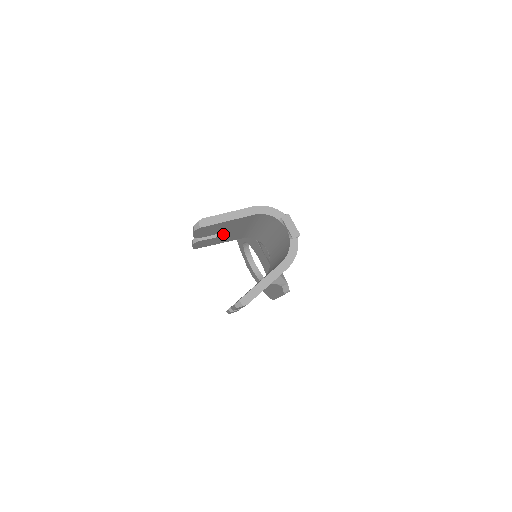
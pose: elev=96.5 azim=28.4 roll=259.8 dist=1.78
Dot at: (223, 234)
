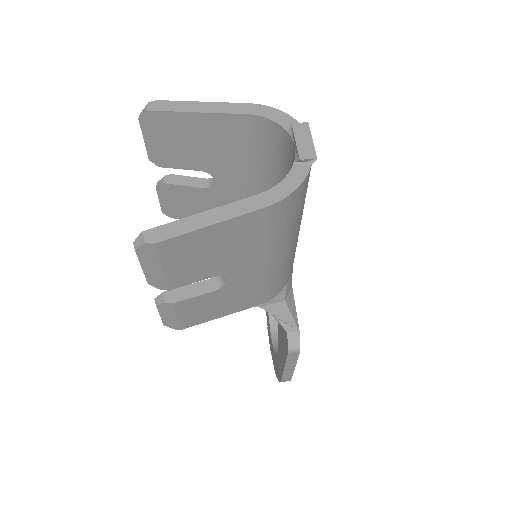
Dot at: (207, 186)
